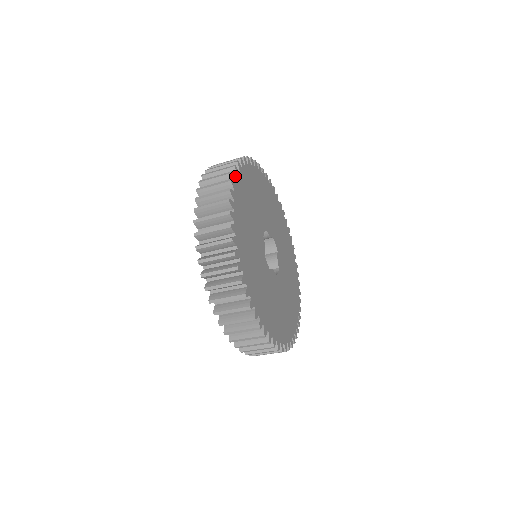
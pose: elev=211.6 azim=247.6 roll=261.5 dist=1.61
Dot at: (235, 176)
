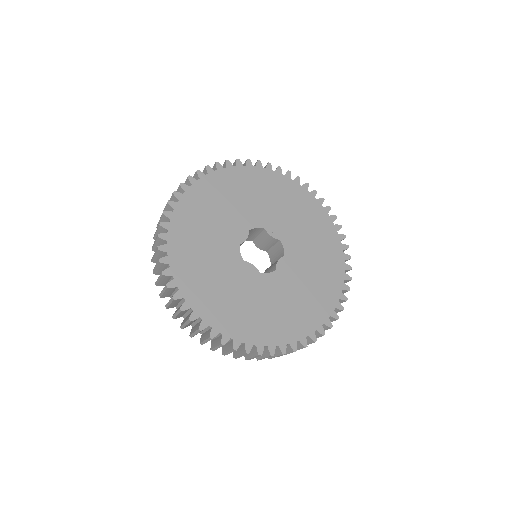
Dot at: (177, 294)
